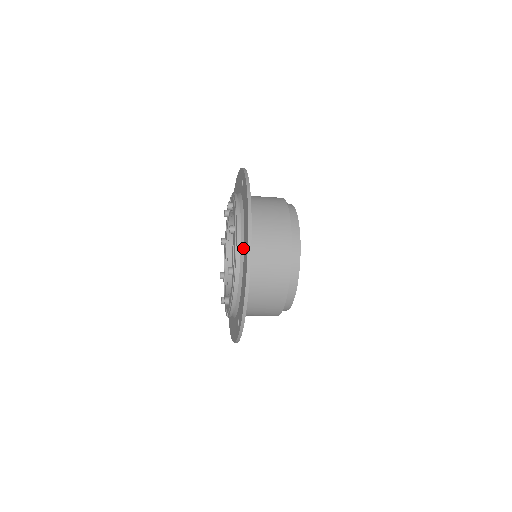
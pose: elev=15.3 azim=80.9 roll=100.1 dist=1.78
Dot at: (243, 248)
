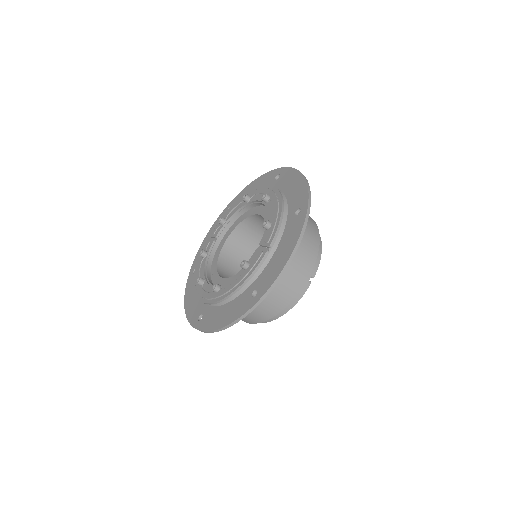
Dot at: occluded
